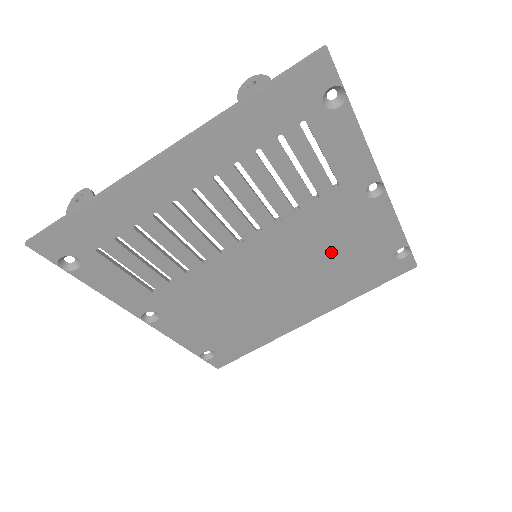
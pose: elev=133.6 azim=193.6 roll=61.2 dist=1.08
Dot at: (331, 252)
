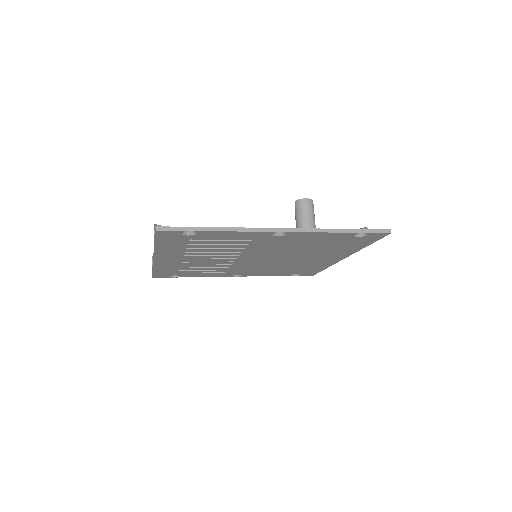
Dot at: (300, 247)
